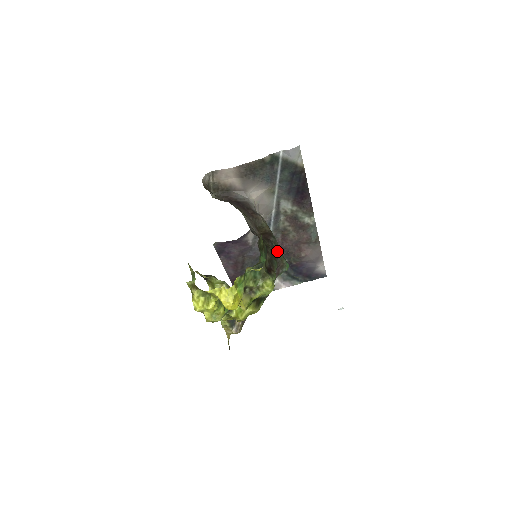
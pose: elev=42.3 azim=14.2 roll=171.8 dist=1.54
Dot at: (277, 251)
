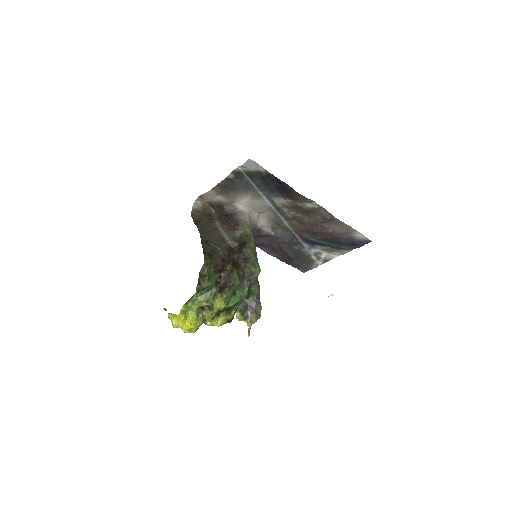
Dot at: (247, 261)
